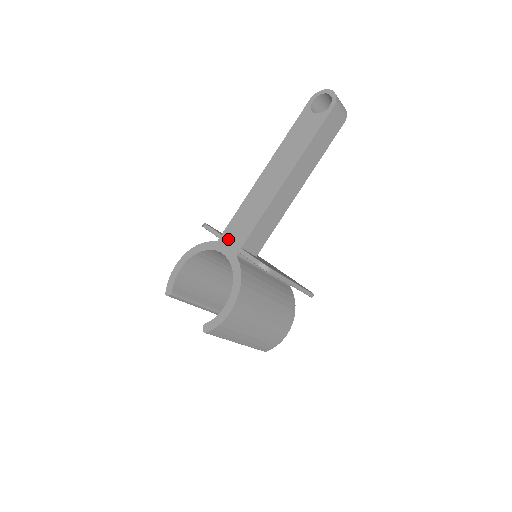
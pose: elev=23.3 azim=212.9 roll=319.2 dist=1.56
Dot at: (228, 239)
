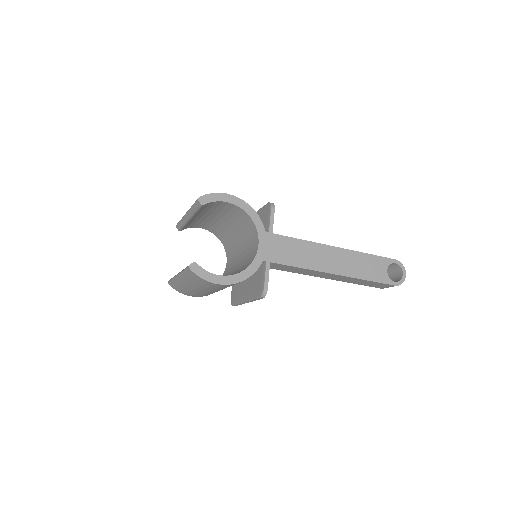
Dot at: (272, 243)
